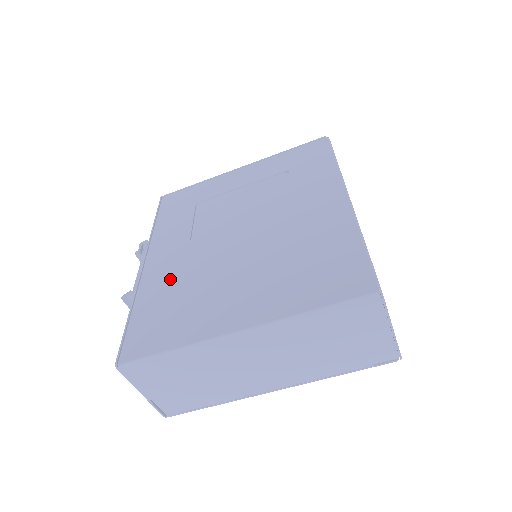
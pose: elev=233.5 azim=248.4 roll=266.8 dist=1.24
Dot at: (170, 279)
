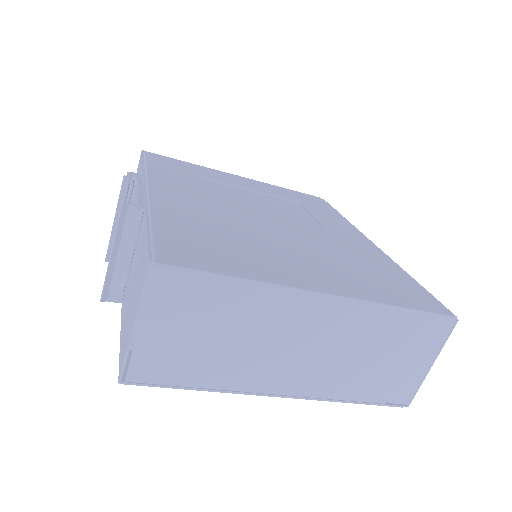
Dot at: (198, 217)
